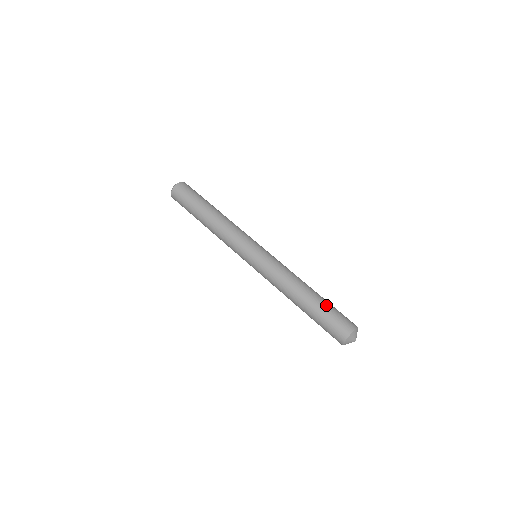
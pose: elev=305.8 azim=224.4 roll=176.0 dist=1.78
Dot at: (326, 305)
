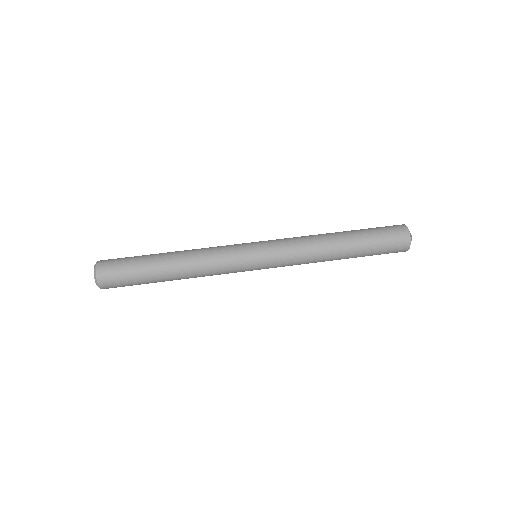
Dot at: (367, 234)
